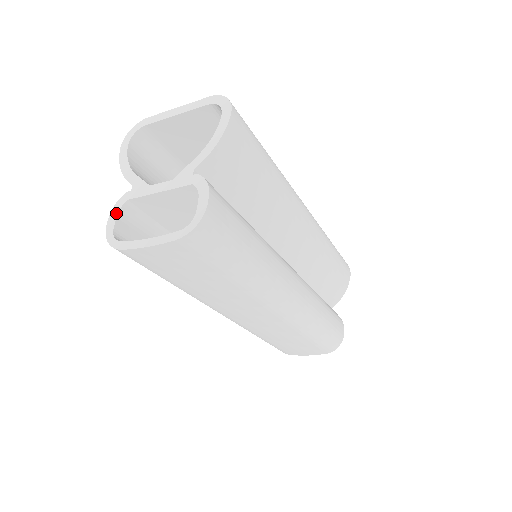
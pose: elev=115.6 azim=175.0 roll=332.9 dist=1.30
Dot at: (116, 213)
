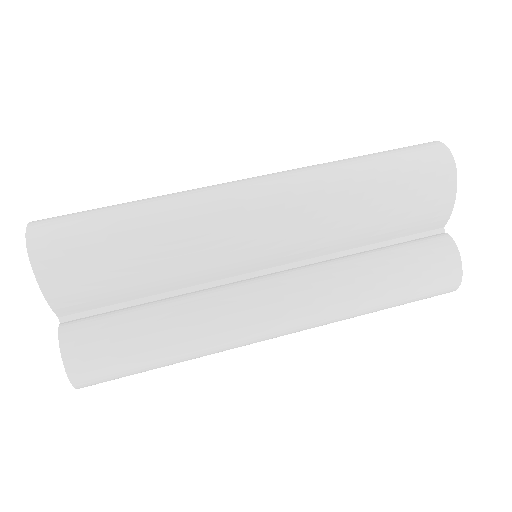
Dot at: occluded
